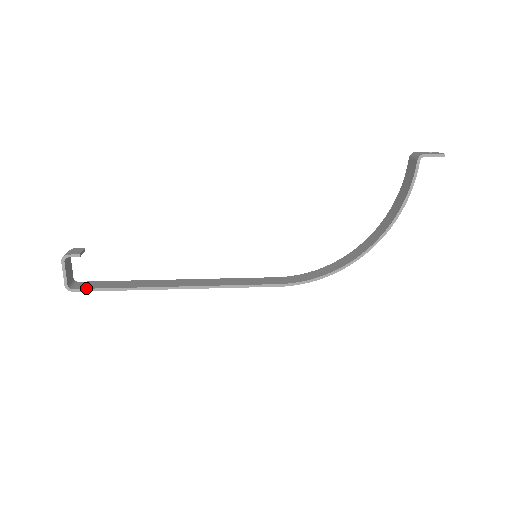
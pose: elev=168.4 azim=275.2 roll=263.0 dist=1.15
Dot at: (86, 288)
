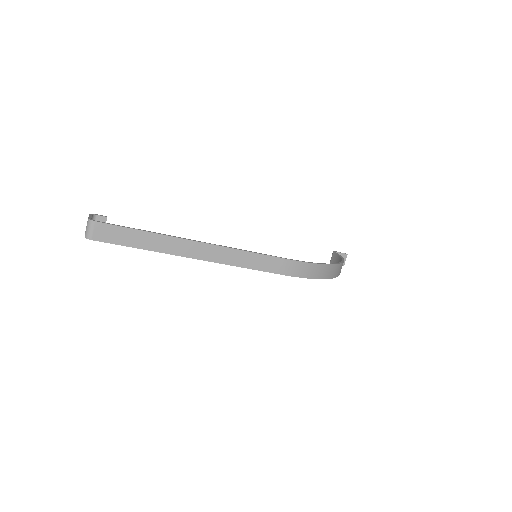
Dot at: (109, 224)
